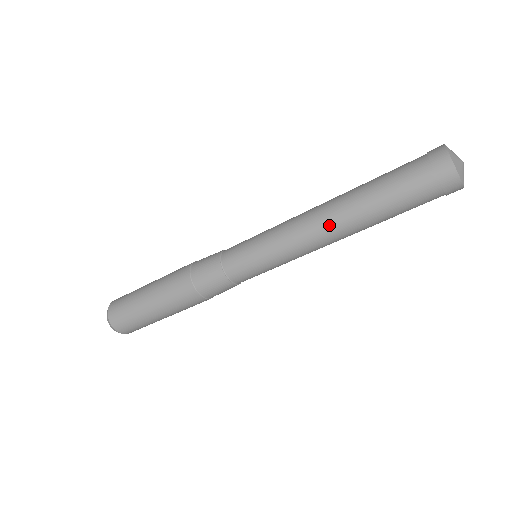
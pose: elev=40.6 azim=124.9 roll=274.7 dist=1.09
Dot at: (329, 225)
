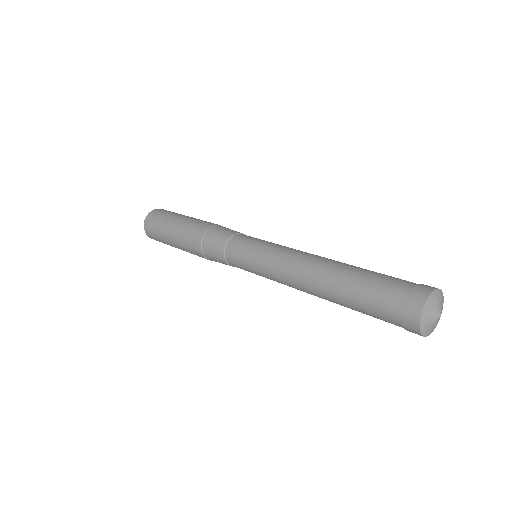
Dot at: occluded
